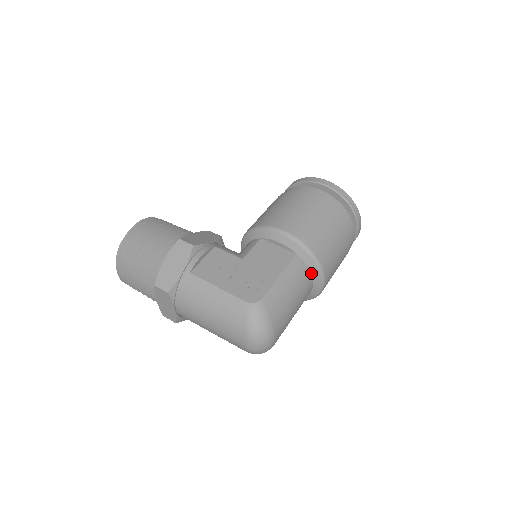
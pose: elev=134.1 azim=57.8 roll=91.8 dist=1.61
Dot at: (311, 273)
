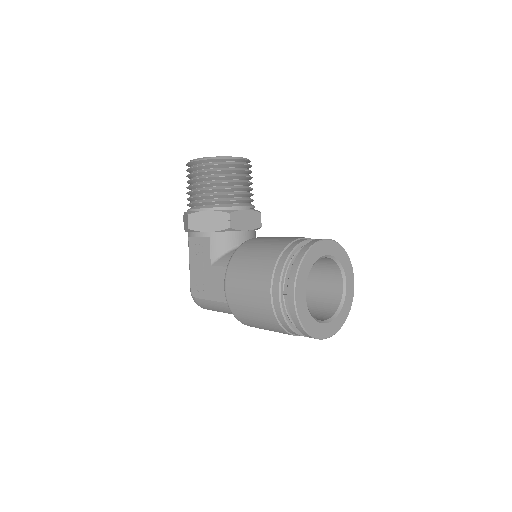
Dot at: occluded
